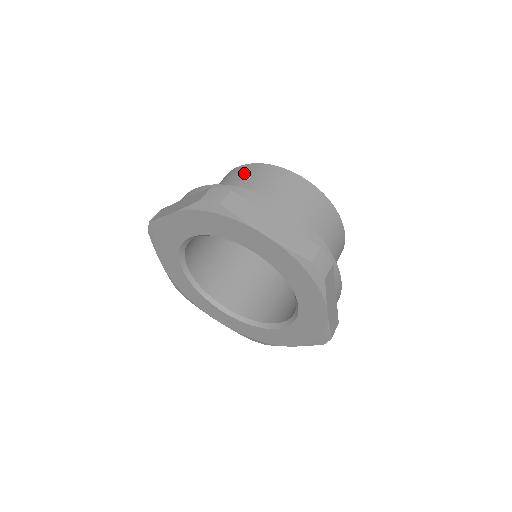
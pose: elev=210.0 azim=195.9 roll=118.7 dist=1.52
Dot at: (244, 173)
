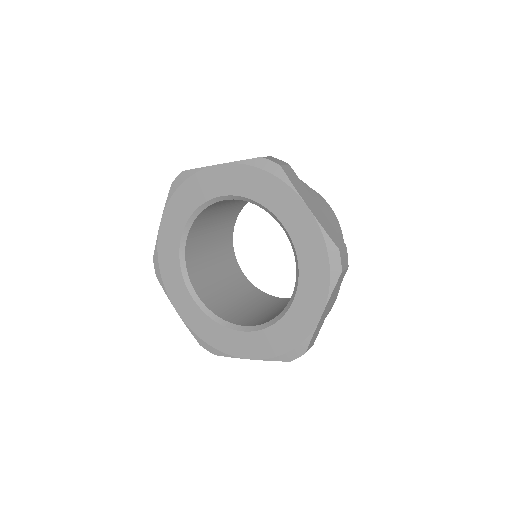
Dot at: occluded
